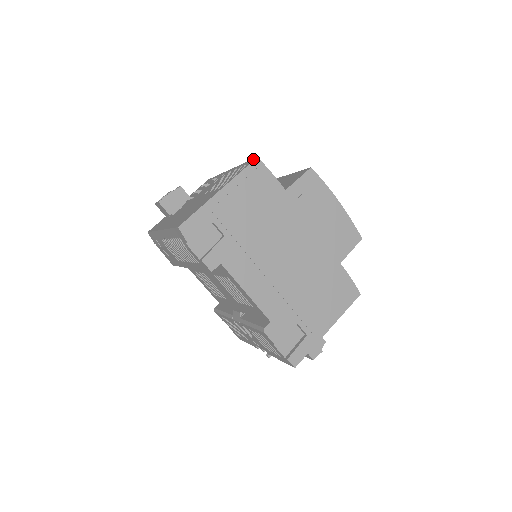
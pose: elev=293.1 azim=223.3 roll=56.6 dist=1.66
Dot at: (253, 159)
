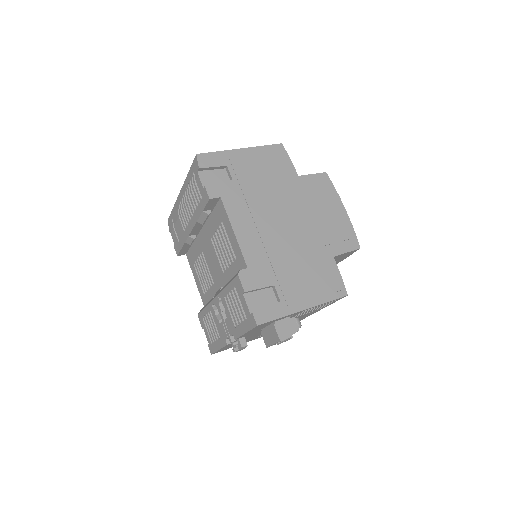
Dot at: occluded
